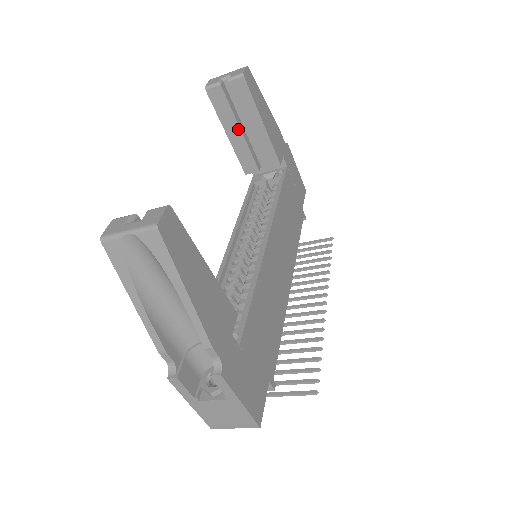
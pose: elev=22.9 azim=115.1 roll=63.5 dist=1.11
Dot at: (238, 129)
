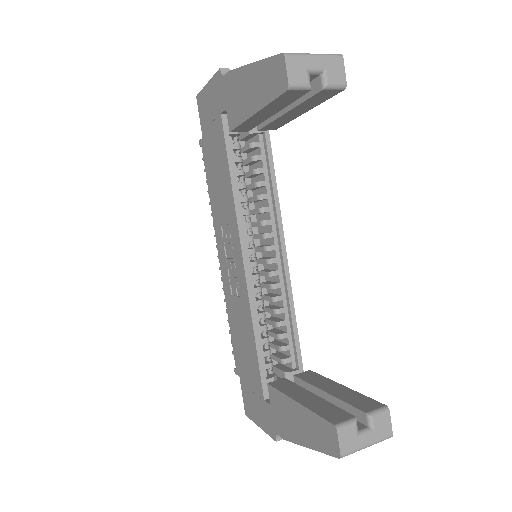
Dot at: (274, 113)
